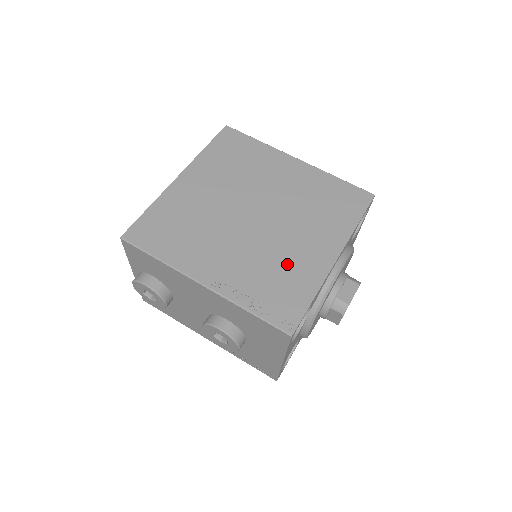
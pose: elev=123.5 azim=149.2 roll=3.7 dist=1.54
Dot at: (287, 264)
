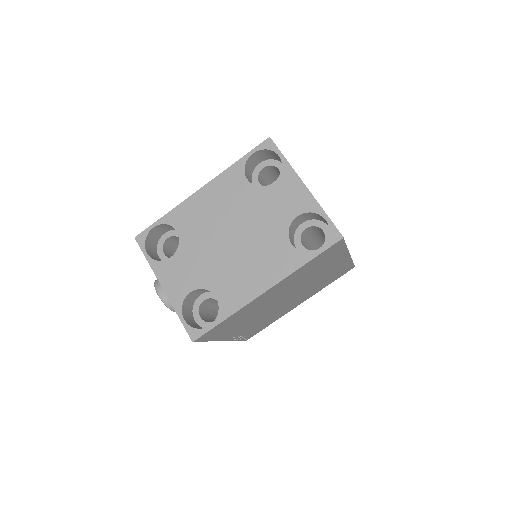
Dot at: occluded
